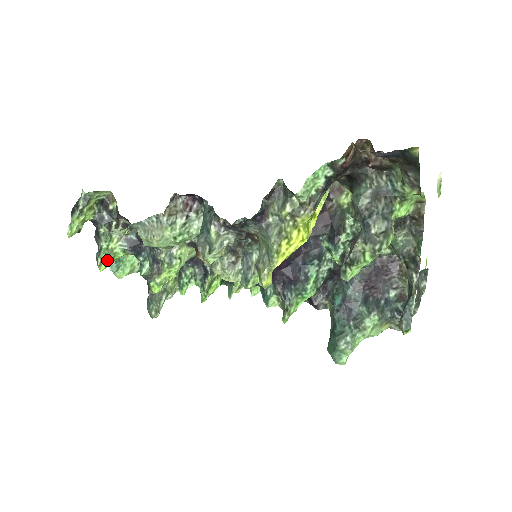
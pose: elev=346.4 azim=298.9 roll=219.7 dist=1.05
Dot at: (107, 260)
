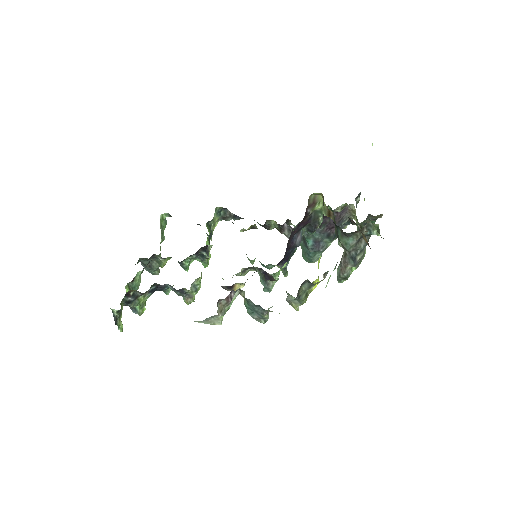
Dot at: (143, 309)
